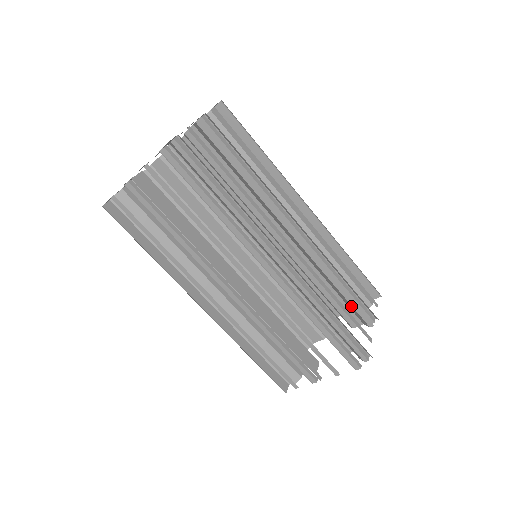
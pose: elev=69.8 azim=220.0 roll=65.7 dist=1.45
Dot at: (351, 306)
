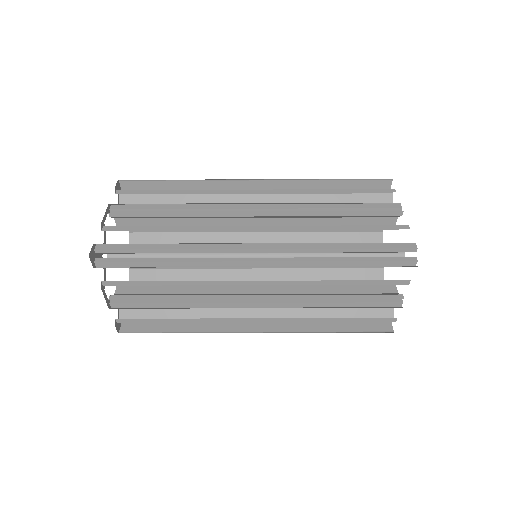
Dot at: (367, 216)
